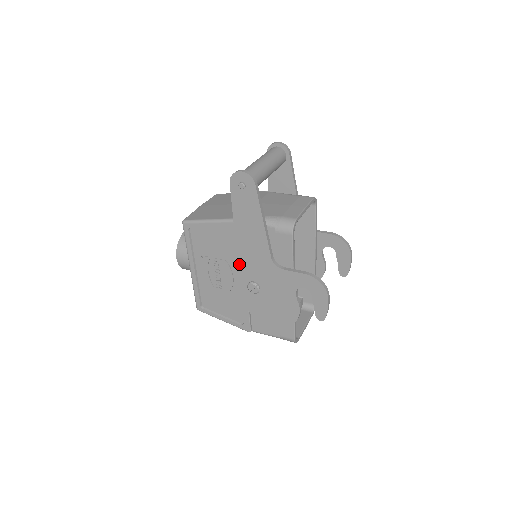
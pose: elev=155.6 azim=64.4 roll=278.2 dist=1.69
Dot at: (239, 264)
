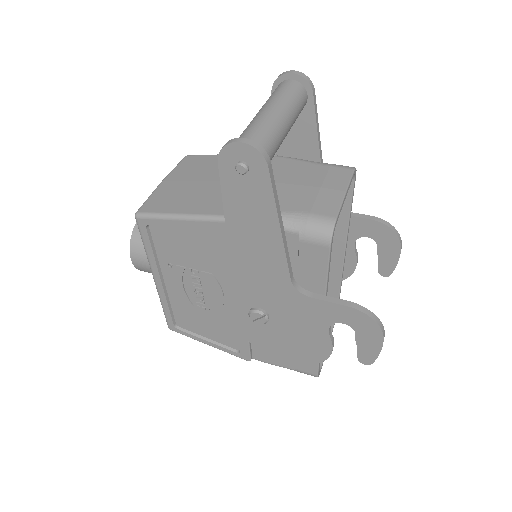
Dot at: (235, 284)
